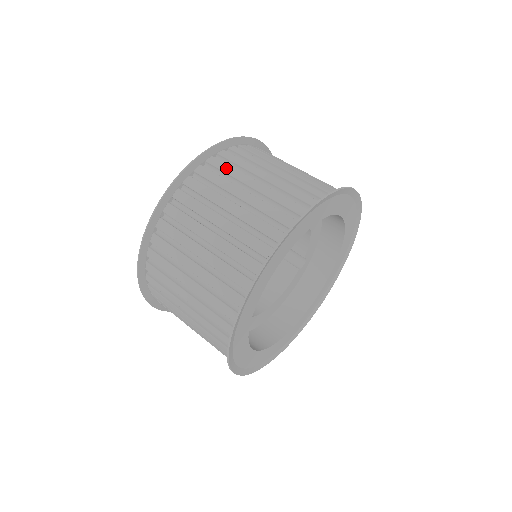
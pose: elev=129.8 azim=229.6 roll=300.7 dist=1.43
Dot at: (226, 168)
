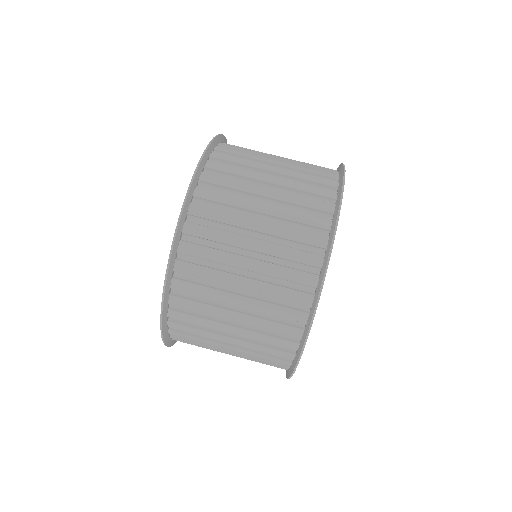
Dot at: (192, 331)
